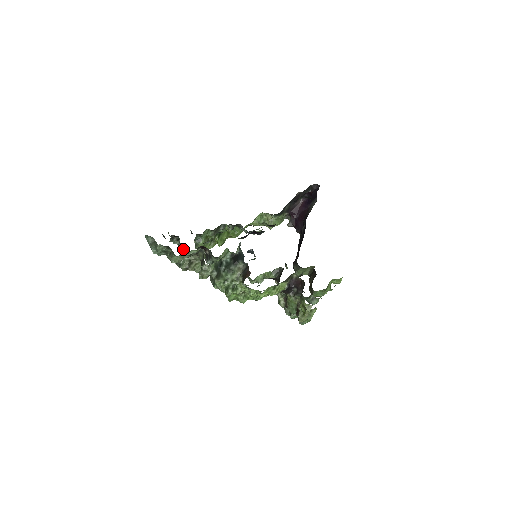
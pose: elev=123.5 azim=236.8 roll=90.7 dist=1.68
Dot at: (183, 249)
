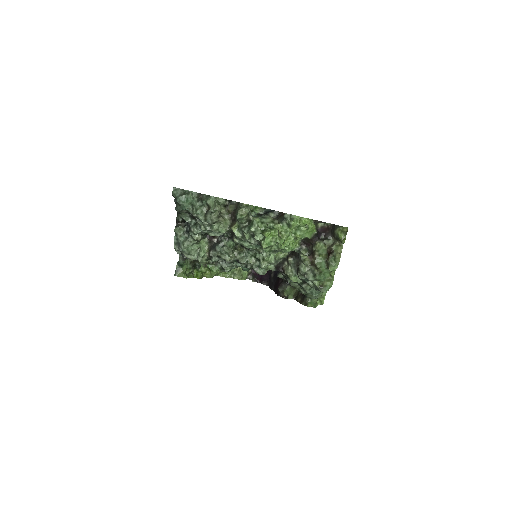
Dot at: occluded
